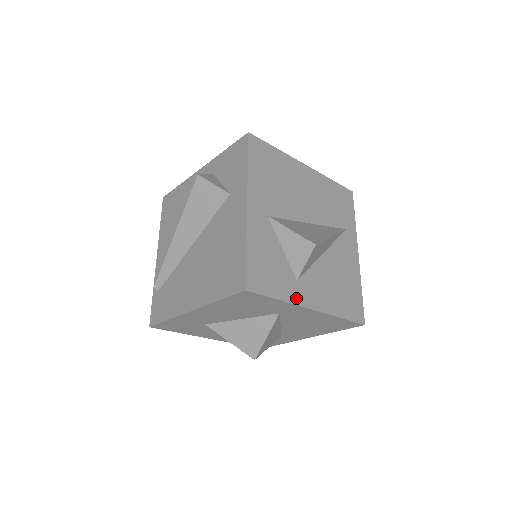
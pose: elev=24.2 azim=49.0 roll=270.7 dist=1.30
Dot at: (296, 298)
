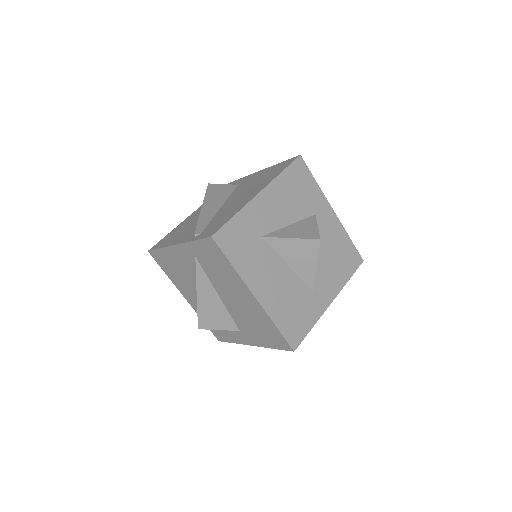
Dot at: occluded
